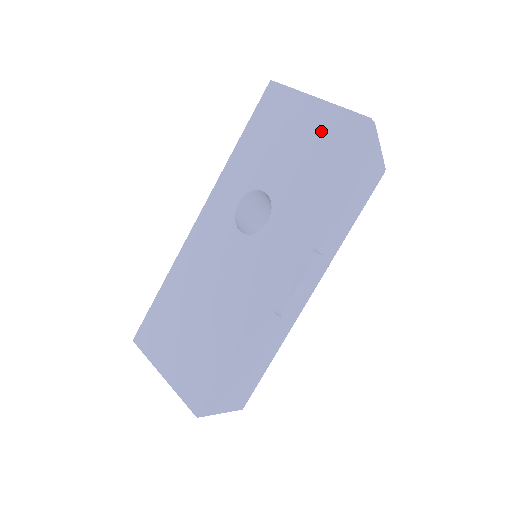
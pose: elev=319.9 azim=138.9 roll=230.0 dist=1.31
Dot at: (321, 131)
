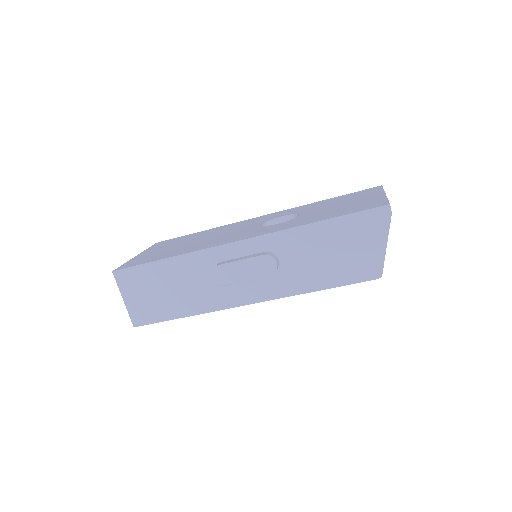
Dot at: (362, 203)
